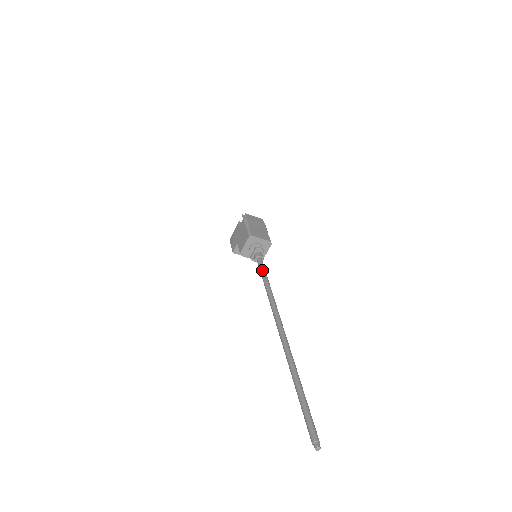
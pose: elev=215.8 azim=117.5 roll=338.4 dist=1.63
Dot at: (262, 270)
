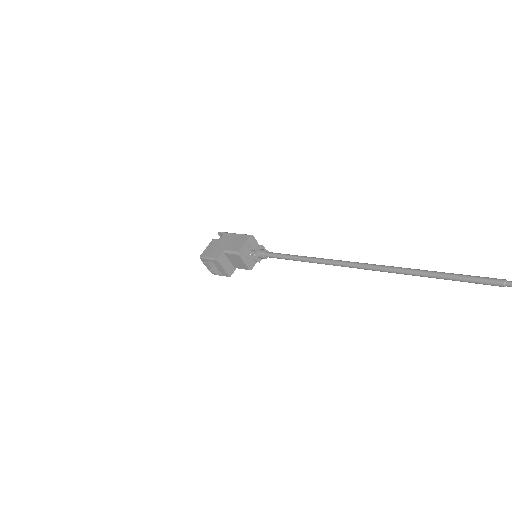
Dot at: occluded
